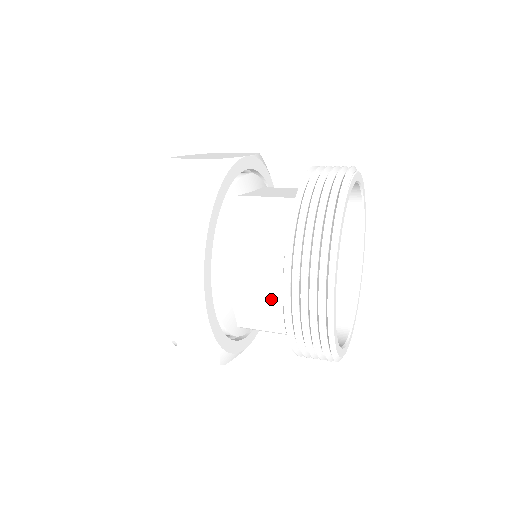
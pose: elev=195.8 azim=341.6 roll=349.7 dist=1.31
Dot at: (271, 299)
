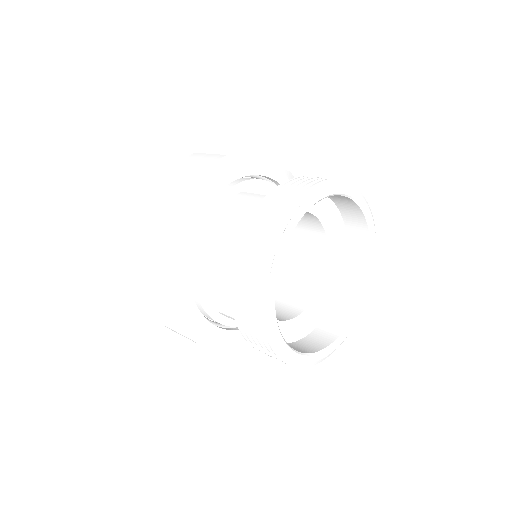
Dot at: occluded
